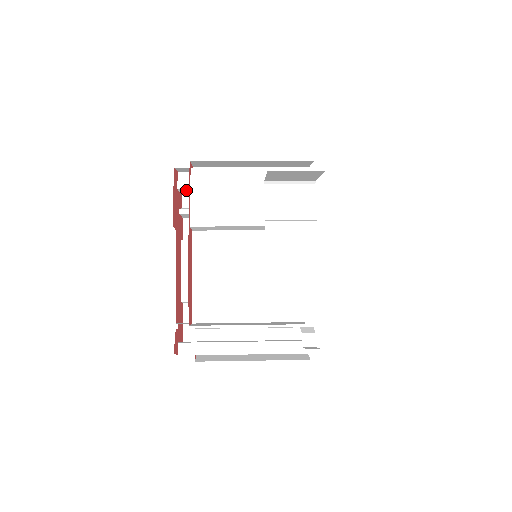
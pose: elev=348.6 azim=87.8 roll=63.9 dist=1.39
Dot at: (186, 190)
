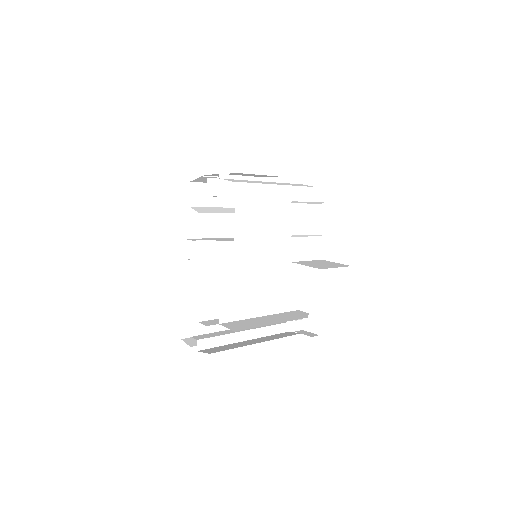
Dot at: occluded
